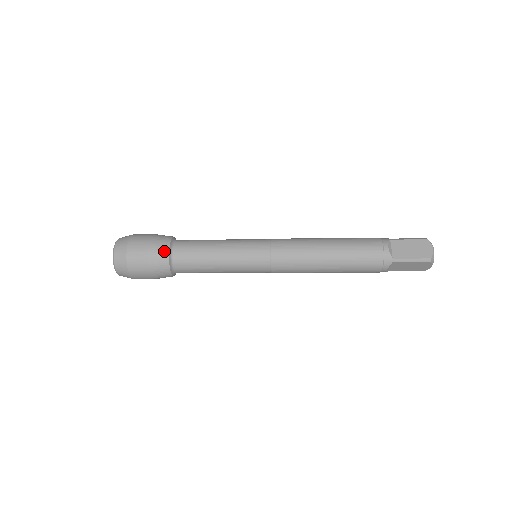
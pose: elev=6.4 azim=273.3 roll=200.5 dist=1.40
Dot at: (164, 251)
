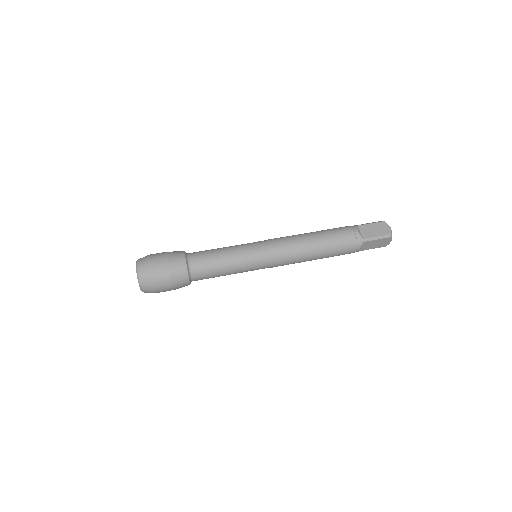
Dot at: (186, 285)
